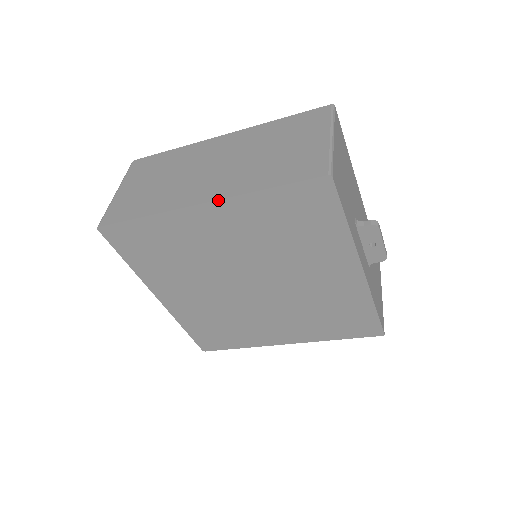
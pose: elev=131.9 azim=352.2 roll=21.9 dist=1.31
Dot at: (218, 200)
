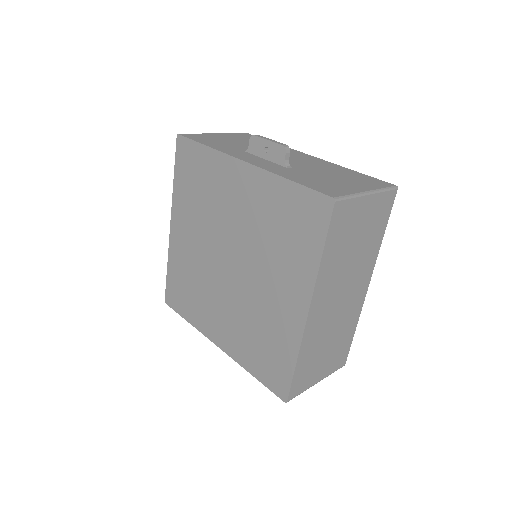
Dot at: (171, 213)
